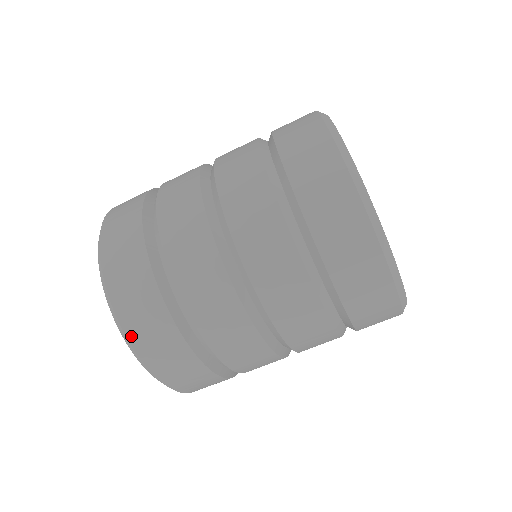
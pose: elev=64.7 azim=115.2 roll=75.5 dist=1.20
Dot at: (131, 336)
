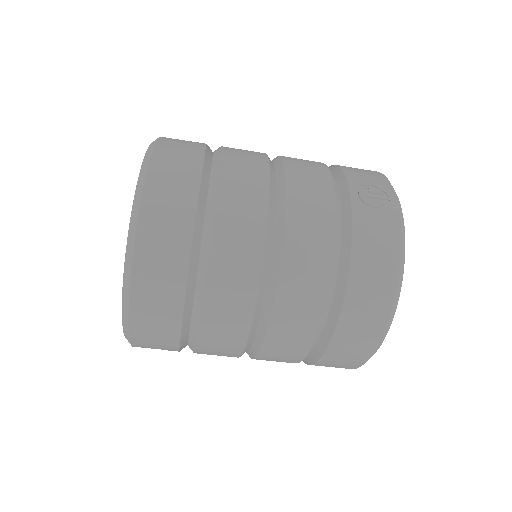
Dot at: (134, 336)
